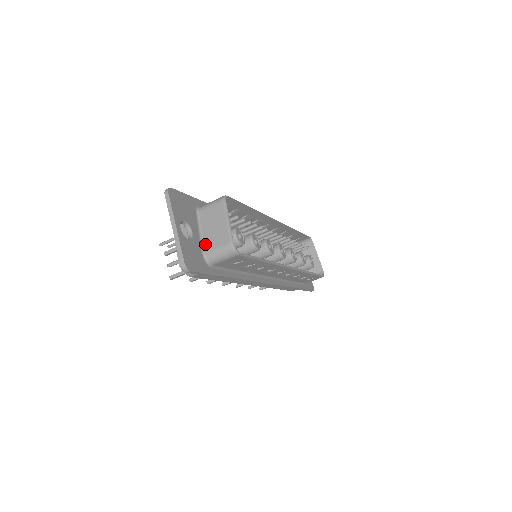
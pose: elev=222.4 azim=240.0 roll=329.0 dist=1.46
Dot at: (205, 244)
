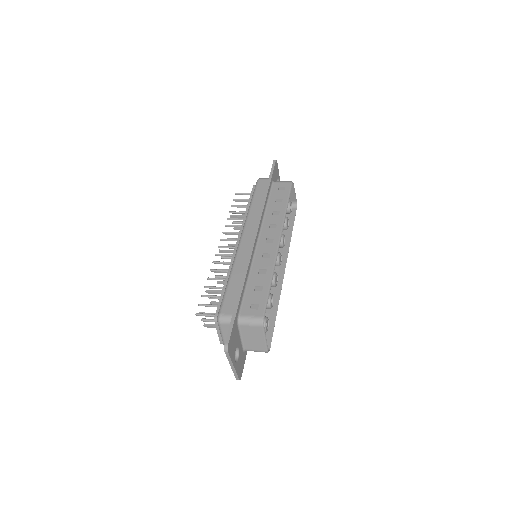
Dot at: (245, 345)
